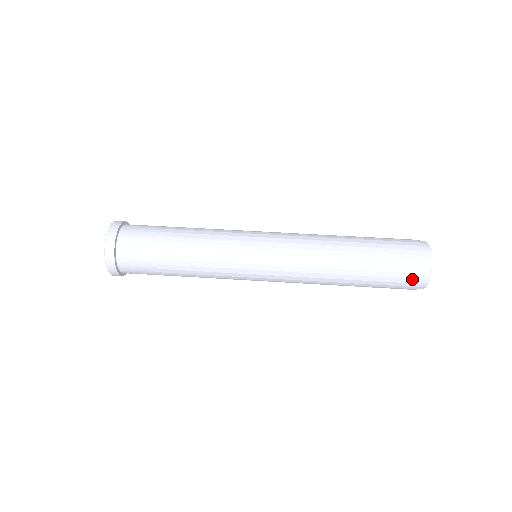
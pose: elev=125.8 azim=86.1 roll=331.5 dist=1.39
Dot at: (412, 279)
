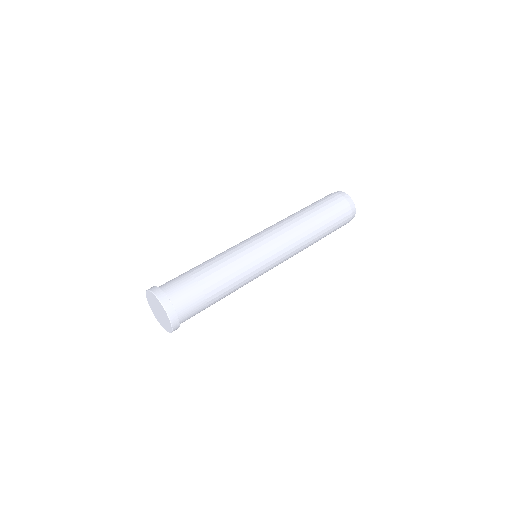
Dot at: (347, 208)
